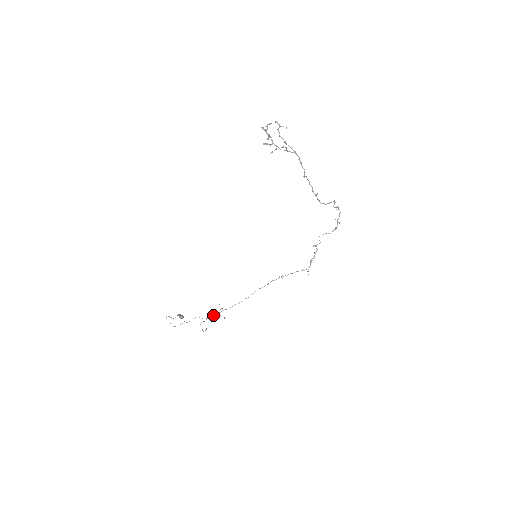
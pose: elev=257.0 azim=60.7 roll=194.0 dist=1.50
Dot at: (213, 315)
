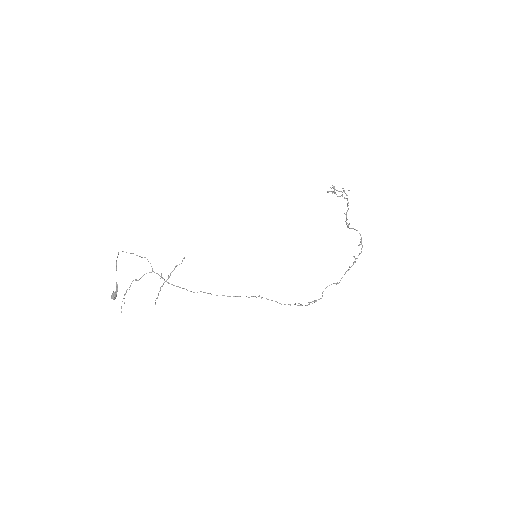
Dot at: (160, 276)
